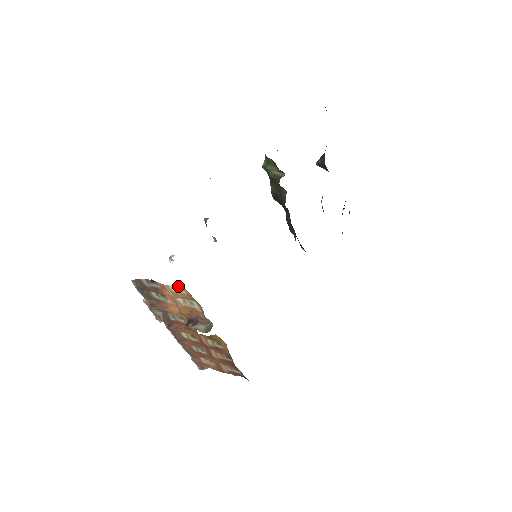
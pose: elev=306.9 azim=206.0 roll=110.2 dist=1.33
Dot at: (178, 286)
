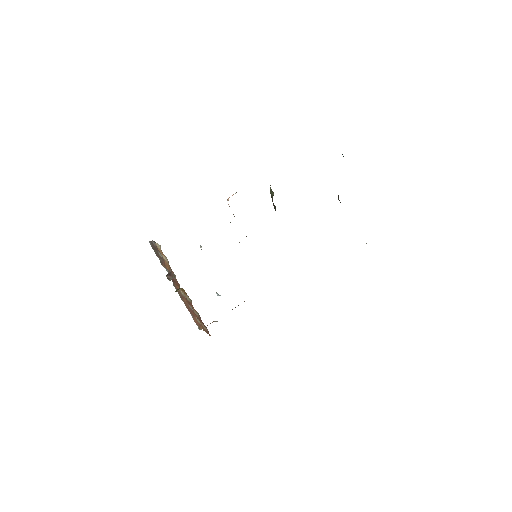
Dot at: (159, 245)
